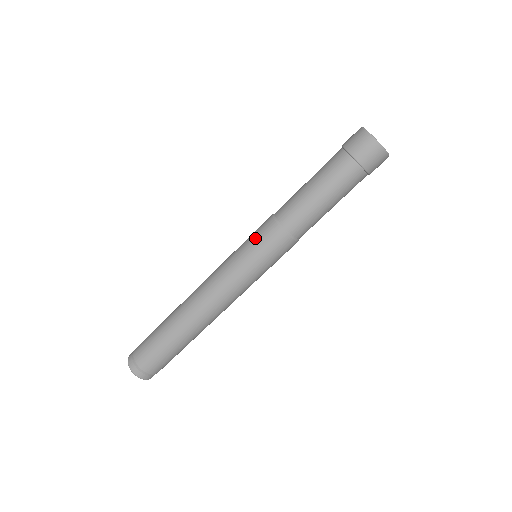
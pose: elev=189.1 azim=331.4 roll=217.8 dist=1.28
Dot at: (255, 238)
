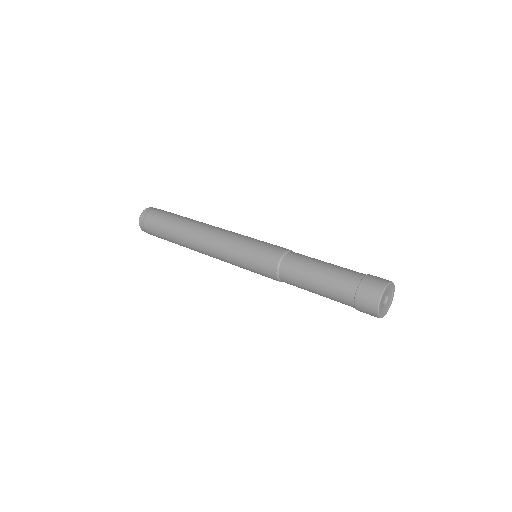
Dot at: (257, 260)
